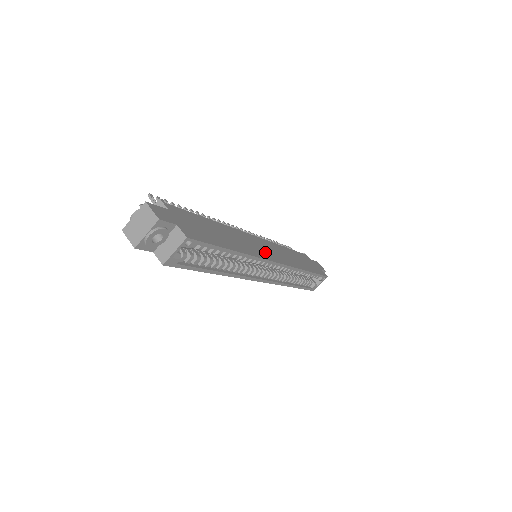
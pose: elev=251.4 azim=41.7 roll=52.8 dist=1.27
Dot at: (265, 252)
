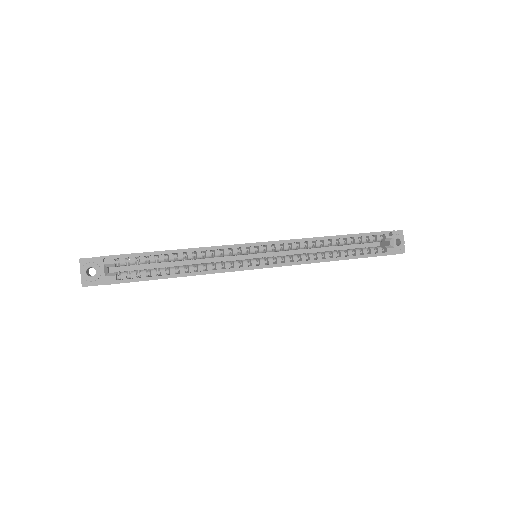
Dot at: occluded
